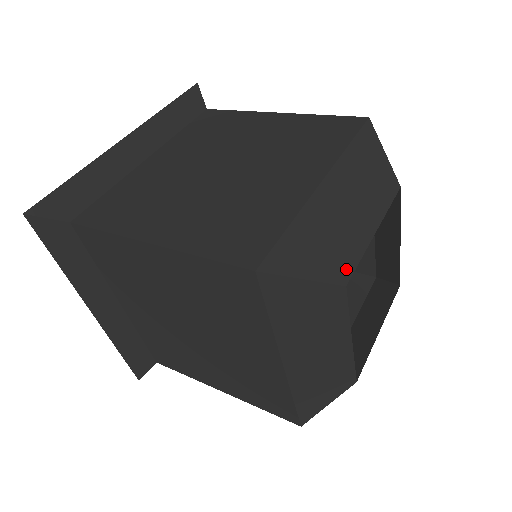
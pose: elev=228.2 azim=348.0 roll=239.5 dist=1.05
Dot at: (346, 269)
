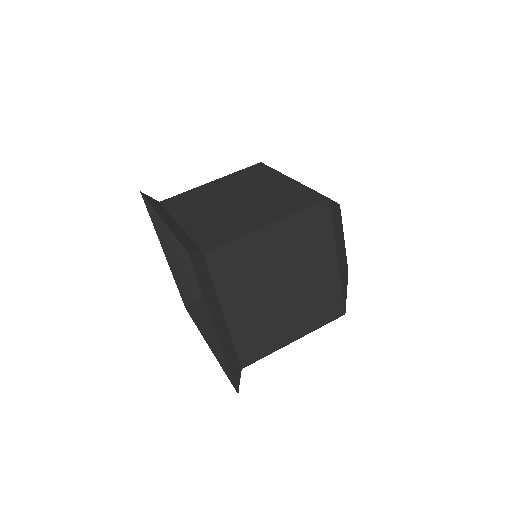
Dot at: occluded
